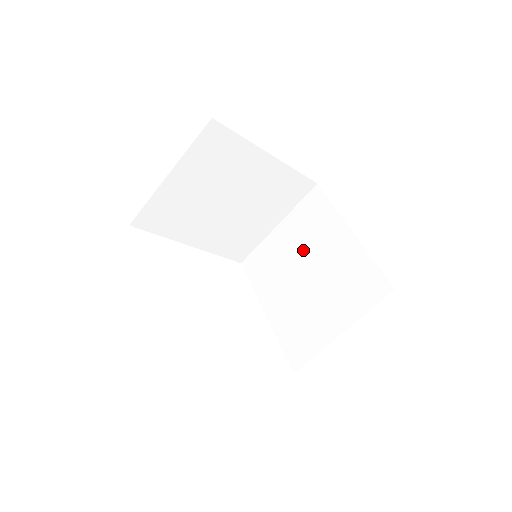
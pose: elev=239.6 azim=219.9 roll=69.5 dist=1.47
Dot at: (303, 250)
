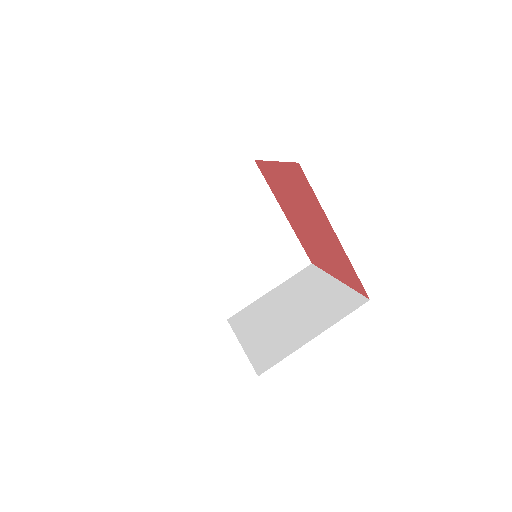
Dot at: (290, 298)
